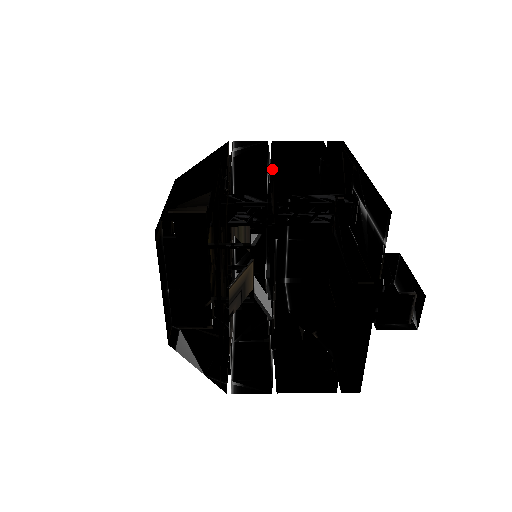
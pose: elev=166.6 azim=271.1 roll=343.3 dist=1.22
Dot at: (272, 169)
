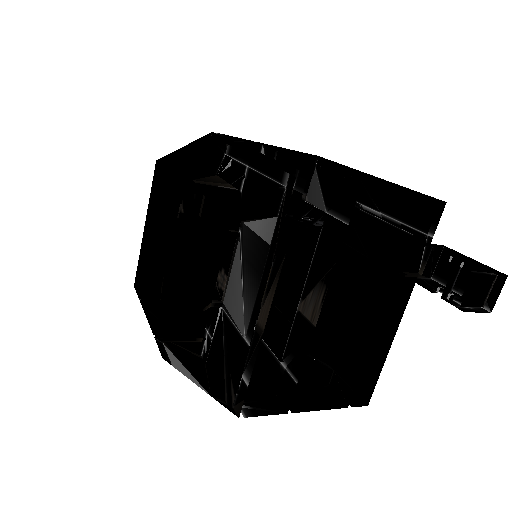
Dot at: occluded
